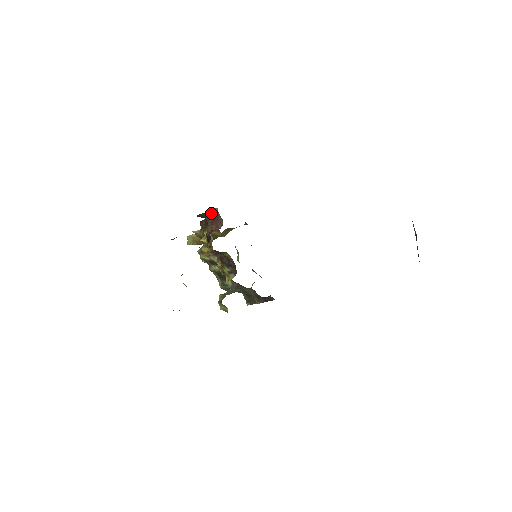
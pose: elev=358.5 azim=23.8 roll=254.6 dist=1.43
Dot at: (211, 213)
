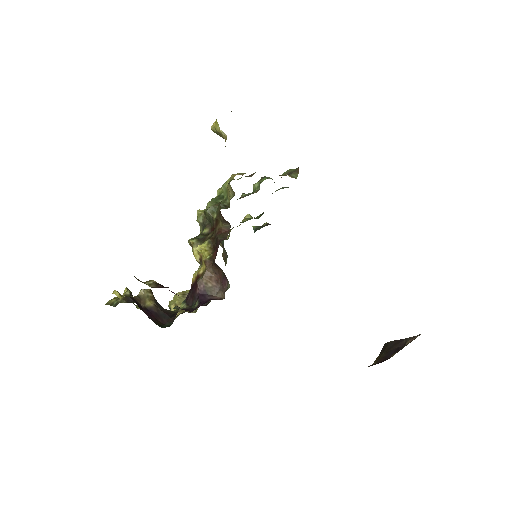
Dot at: (222, 270)
